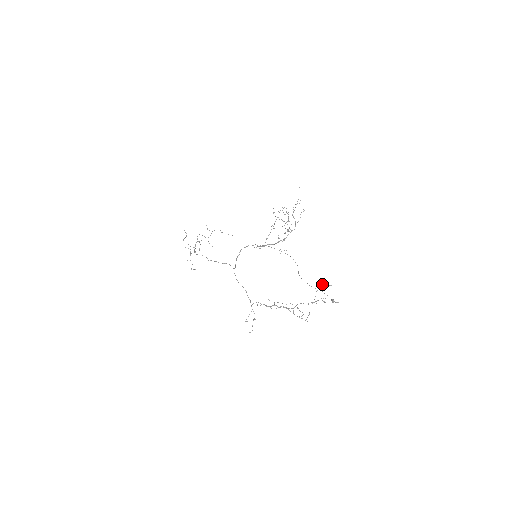
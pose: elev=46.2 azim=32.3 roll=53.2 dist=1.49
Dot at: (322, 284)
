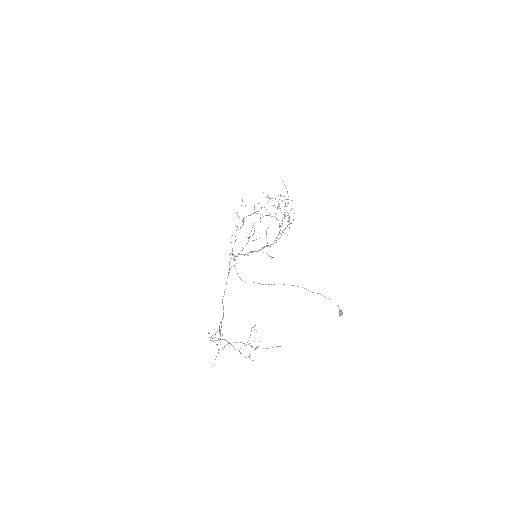
Dot at: (252, 327)
